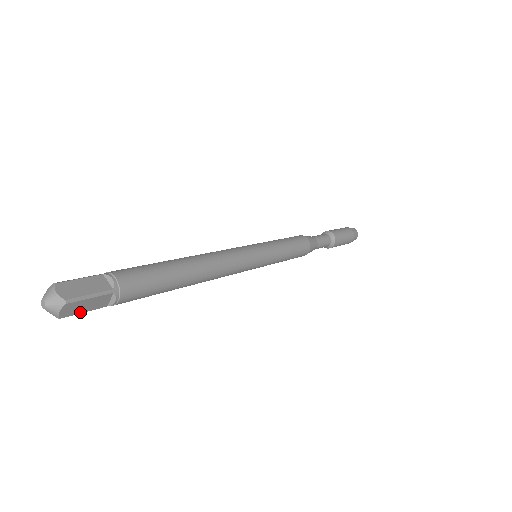
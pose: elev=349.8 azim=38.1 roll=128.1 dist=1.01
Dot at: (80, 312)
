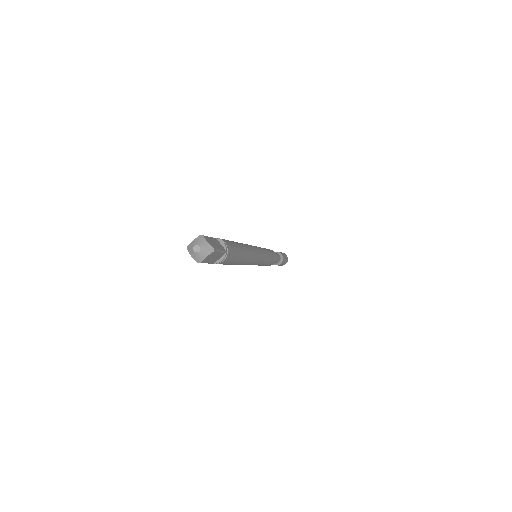
Dot at: (207, 262)
